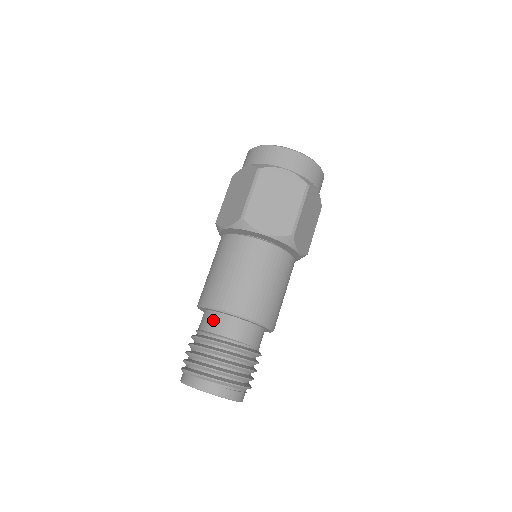
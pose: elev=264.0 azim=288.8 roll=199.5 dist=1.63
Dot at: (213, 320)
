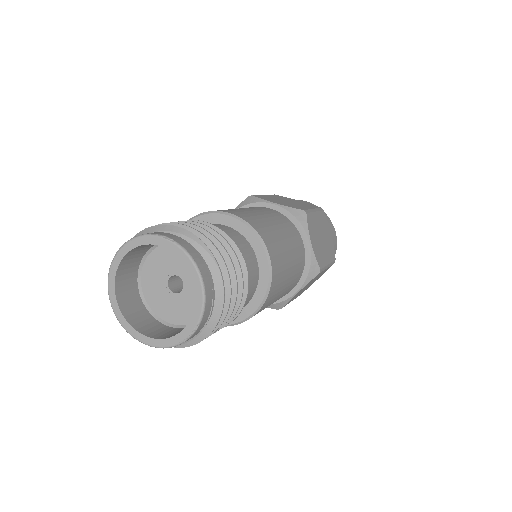
Dot at: (235, 234)
